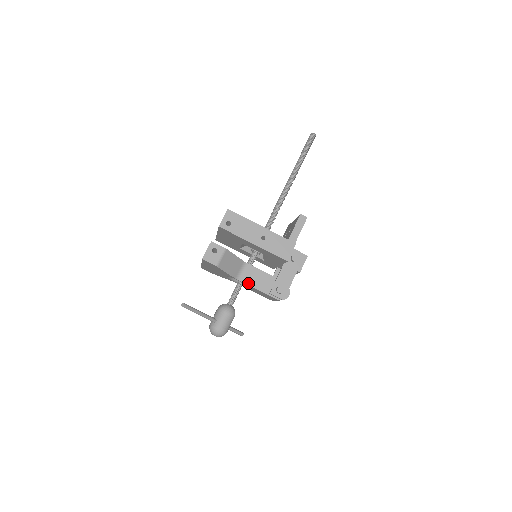
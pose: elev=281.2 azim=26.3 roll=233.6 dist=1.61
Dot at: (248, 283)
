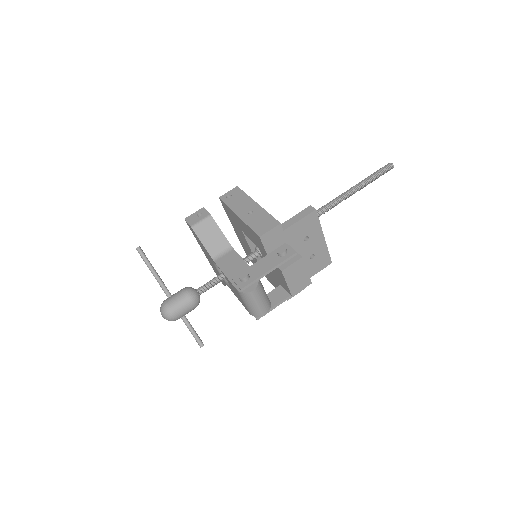
Dot at: (221, 266)
